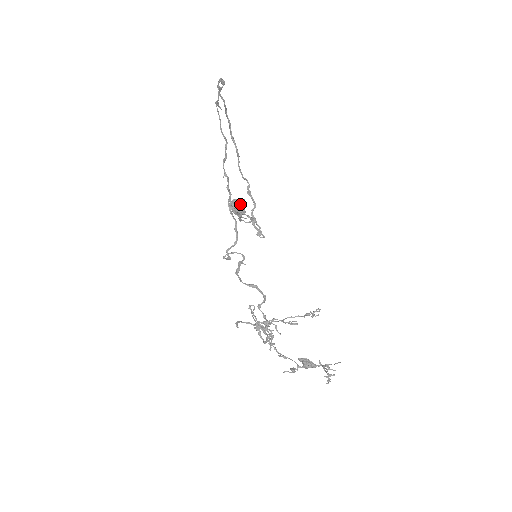
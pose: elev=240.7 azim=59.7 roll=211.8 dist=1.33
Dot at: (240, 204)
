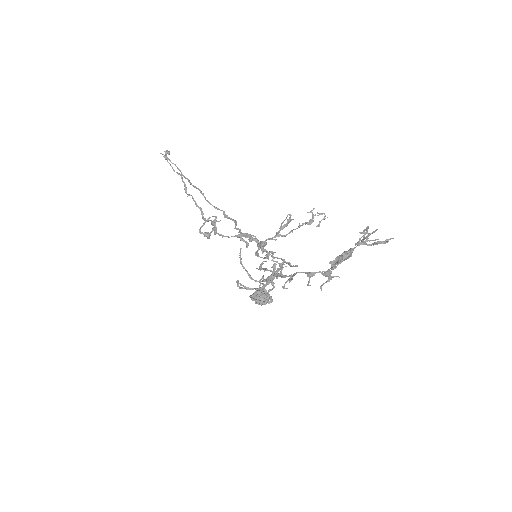
Dot at: (259, 290)
